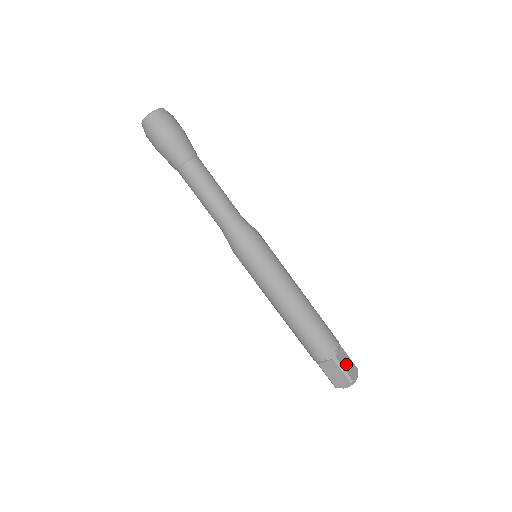
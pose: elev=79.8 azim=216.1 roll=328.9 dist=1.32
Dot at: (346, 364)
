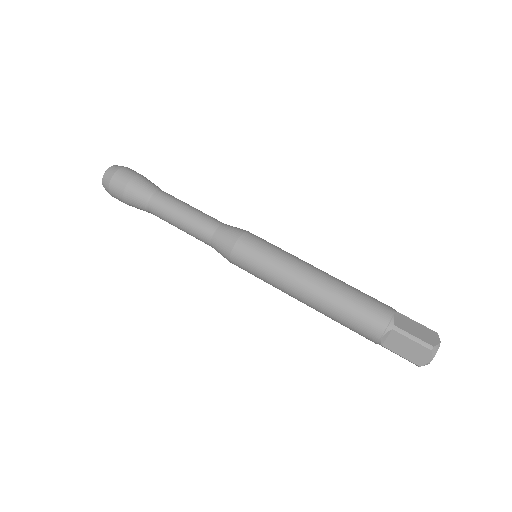
Dot at: (415, 330)
